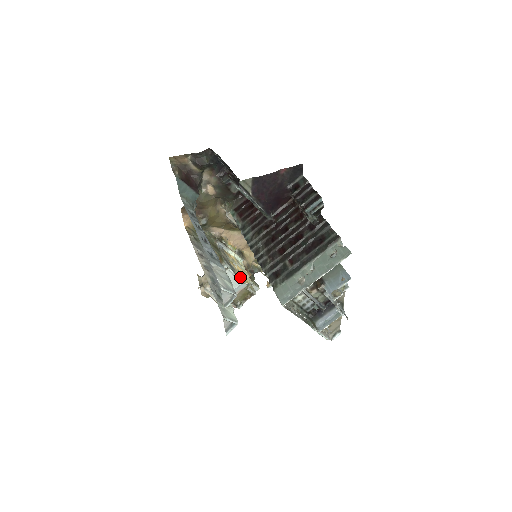
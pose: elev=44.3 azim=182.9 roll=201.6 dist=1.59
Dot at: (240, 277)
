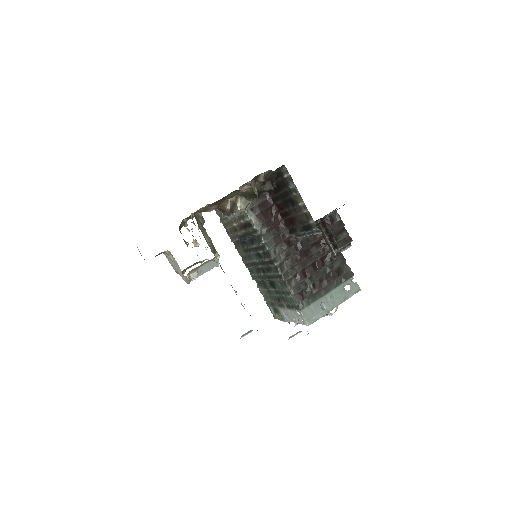
Dot at: occluded
